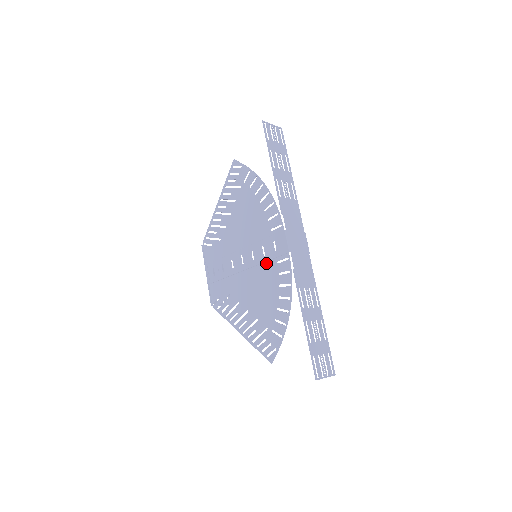
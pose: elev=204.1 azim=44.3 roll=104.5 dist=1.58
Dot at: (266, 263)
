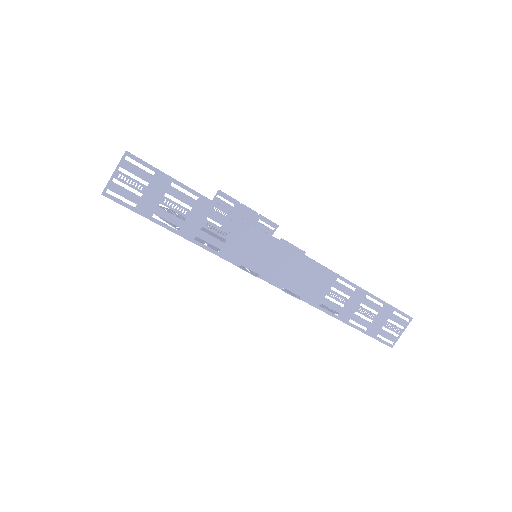
Dot at: occluded
